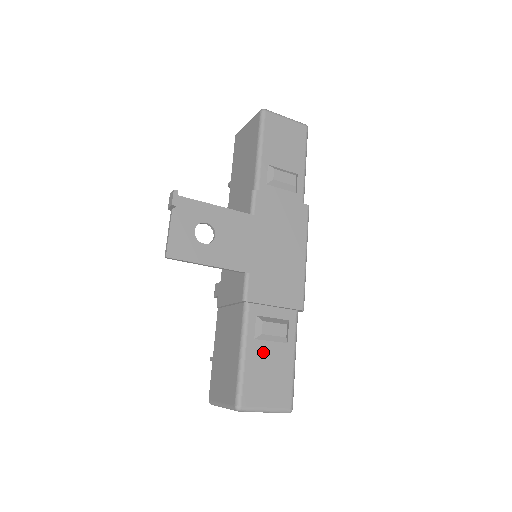
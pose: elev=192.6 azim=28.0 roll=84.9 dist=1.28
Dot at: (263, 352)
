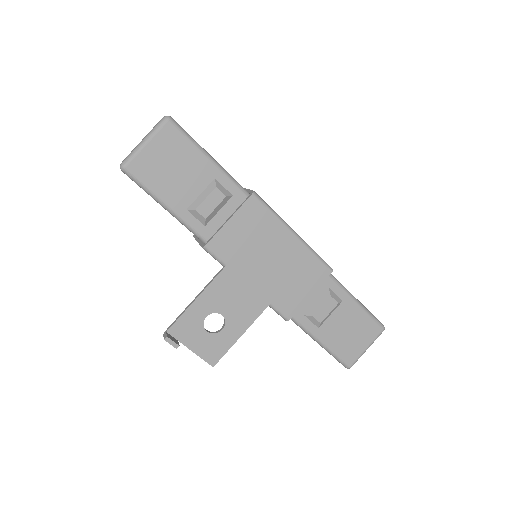
Dot at: (332, 327)
